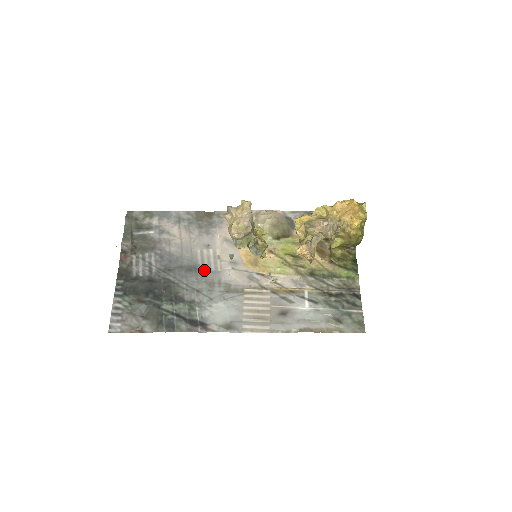
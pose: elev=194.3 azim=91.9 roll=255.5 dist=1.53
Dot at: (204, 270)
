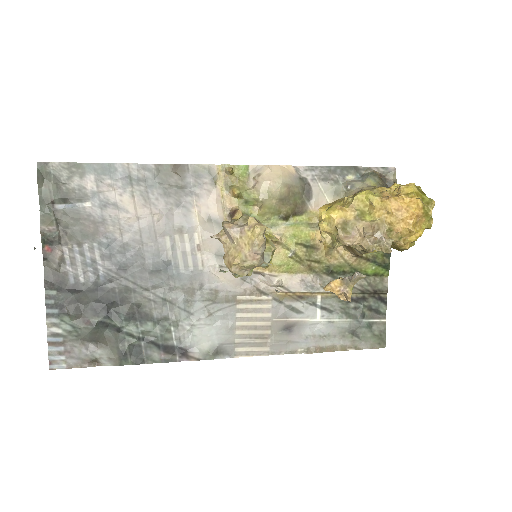
Dot at: (178, 269)
